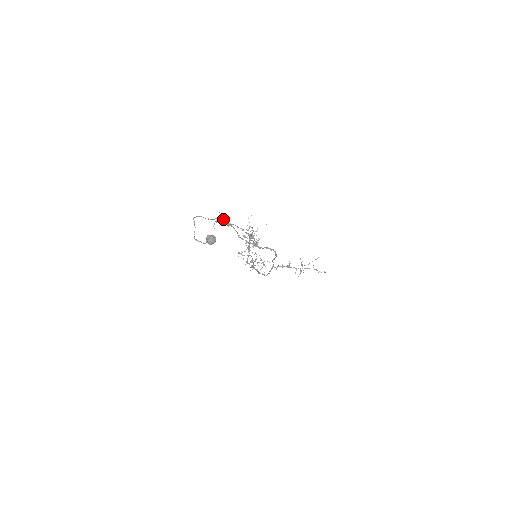
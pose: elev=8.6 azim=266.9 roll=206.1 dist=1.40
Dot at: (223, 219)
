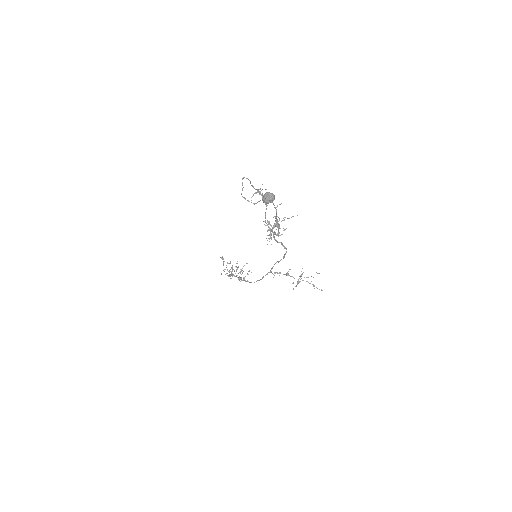
Dot at: (262, 193)
